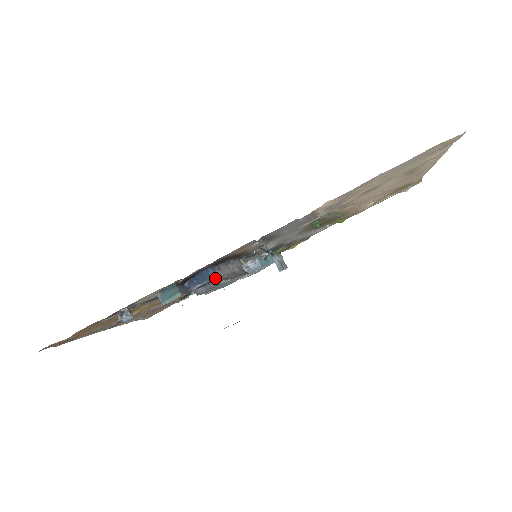
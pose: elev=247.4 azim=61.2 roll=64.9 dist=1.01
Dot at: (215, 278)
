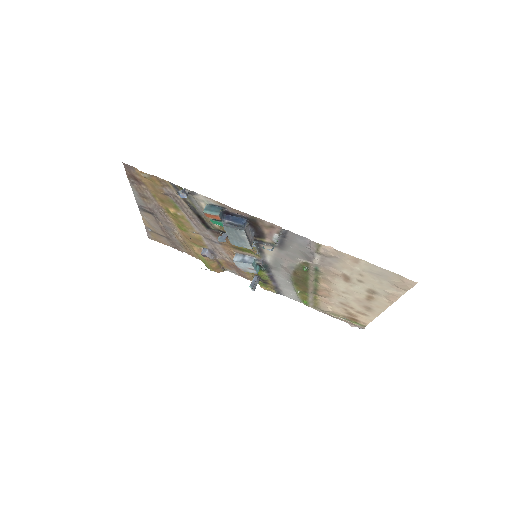
Dot at: (242, 226)
